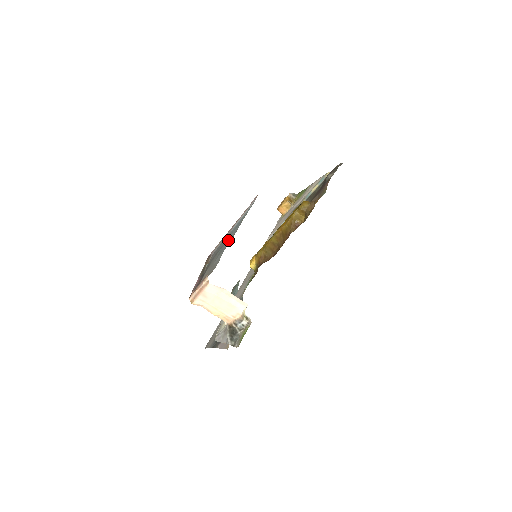
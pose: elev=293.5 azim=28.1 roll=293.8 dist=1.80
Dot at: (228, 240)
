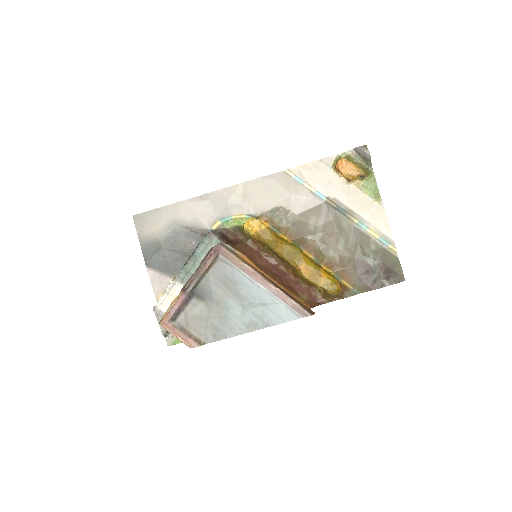
Dot at: (243, 320)
